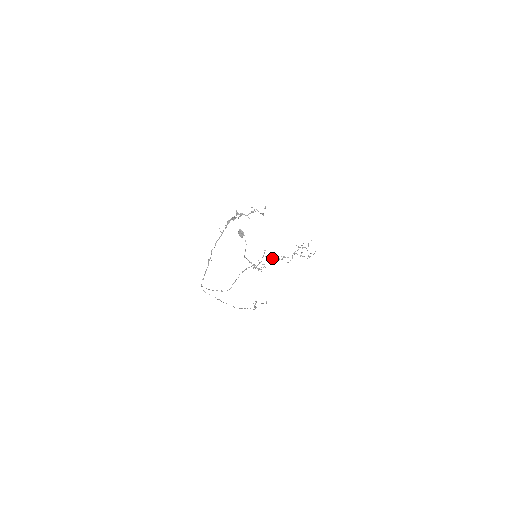
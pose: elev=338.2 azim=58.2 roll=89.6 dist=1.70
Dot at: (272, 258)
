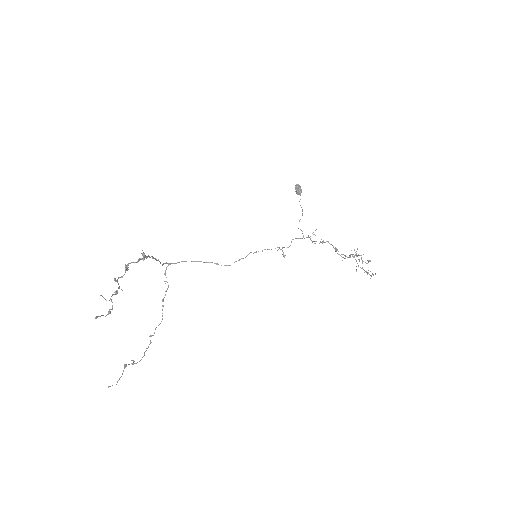
Dot at: occluded
